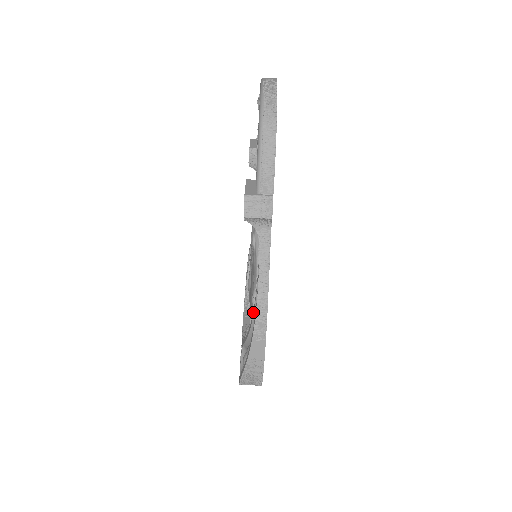
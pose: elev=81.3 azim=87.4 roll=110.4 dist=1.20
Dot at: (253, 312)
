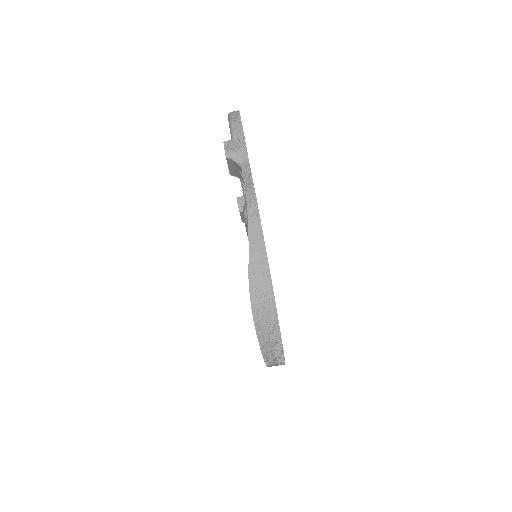
Dot at: occluded
